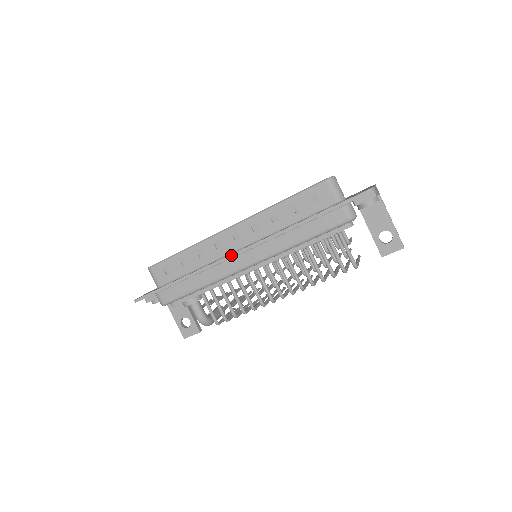
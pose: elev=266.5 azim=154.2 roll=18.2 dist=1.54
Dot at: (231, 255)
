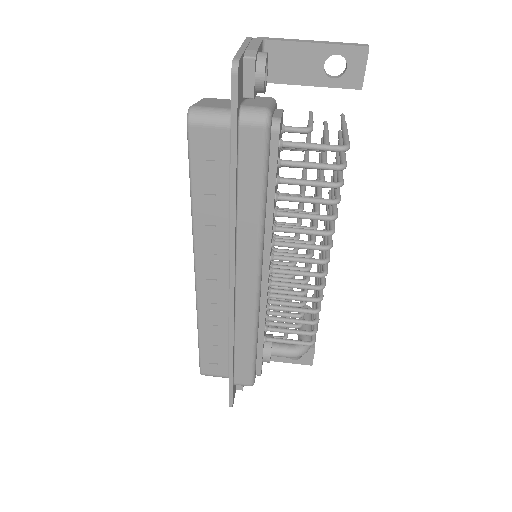
Dot at: (230, 297)
